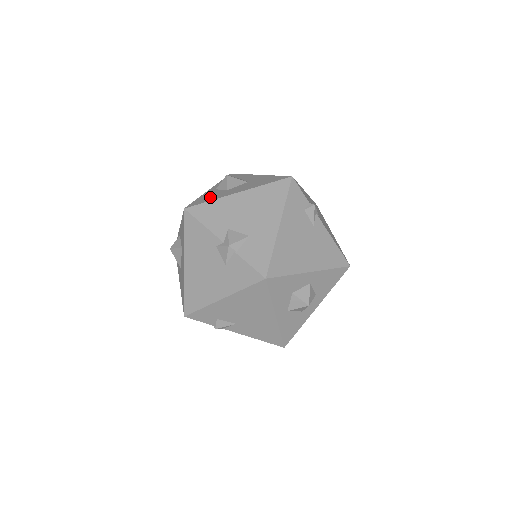
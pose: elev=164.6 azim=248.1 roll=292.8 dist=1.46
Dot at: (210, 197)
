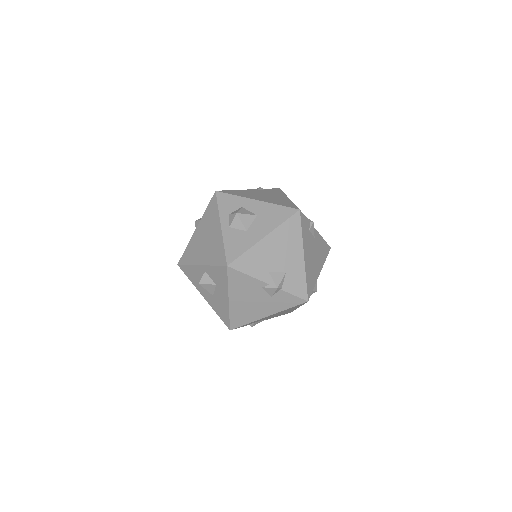
Dot at: (239, 245)
